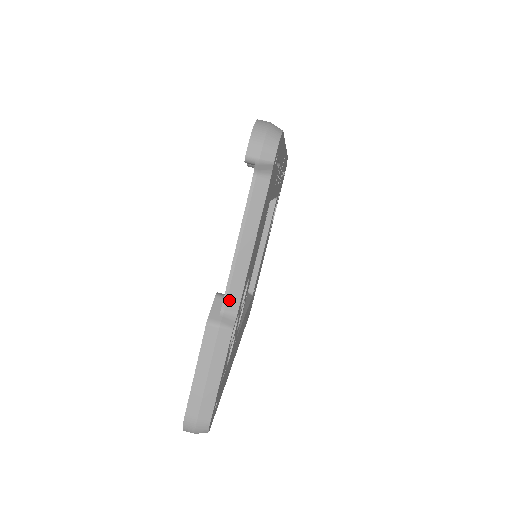
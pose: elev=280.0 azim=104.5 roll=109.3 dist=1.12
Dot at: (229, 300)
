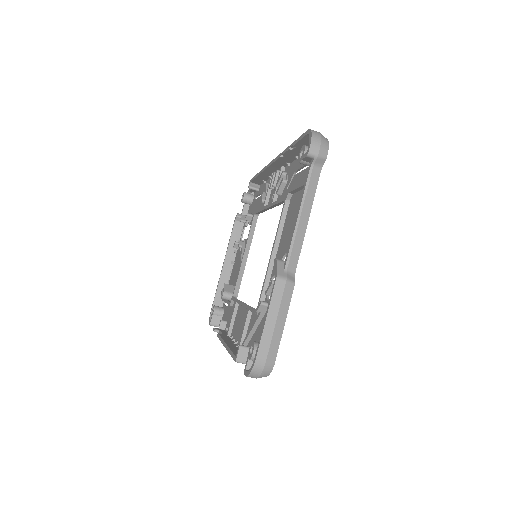
Dot at: (291, 261)
